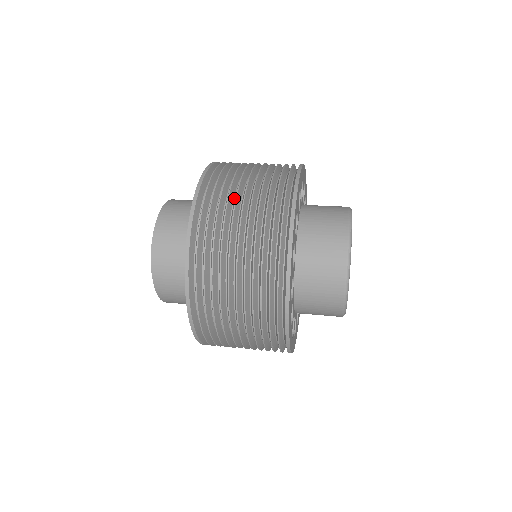
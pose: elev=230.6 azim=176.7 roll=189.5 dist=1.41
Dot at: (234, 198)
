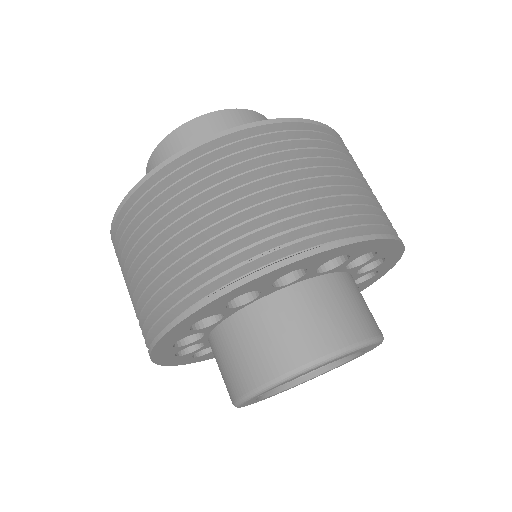
Dot at: occluded
